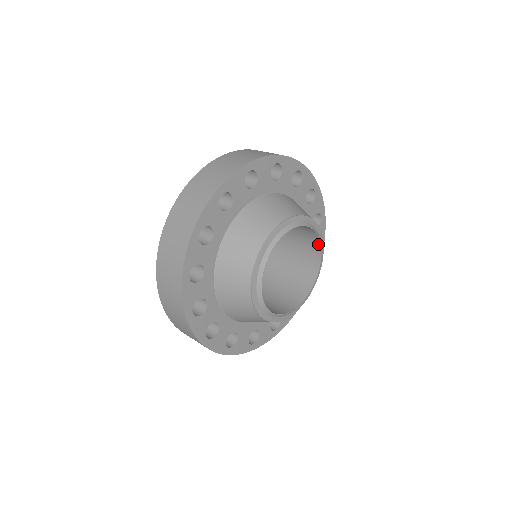
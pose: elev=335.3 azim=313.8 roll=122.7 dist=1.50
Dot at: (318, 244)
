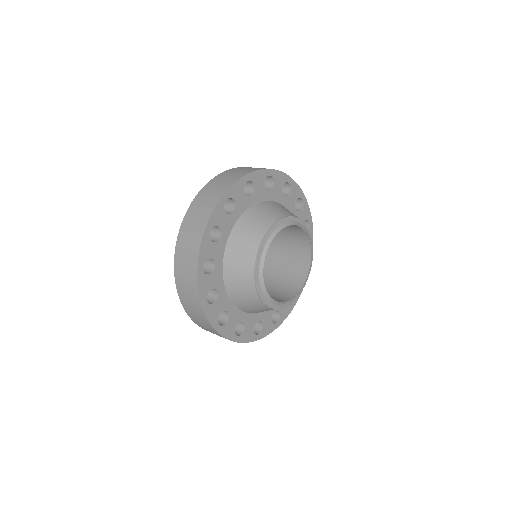
Dot at: (309, 255)
